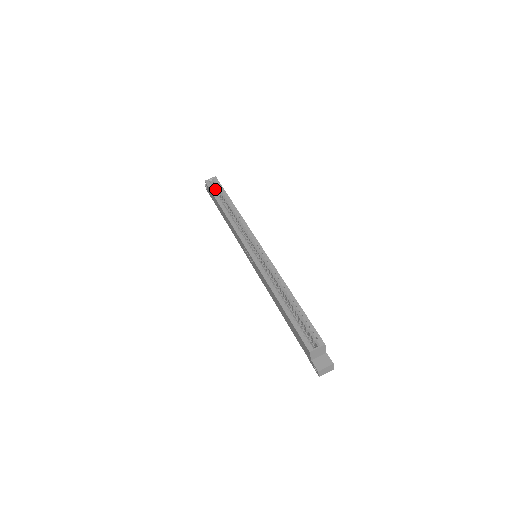
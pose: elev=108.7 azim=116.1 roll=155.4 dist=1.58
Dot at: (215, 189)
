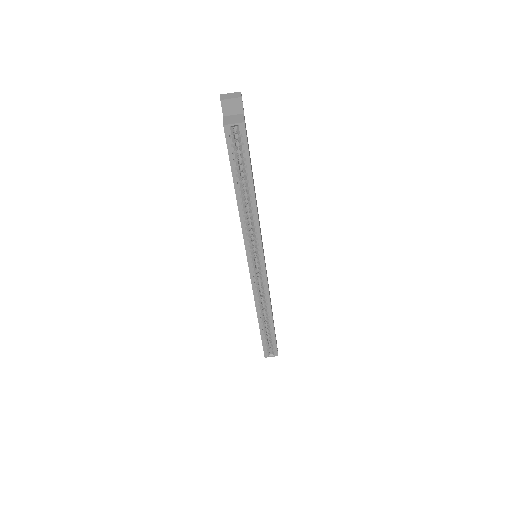
Dot at: occluded
